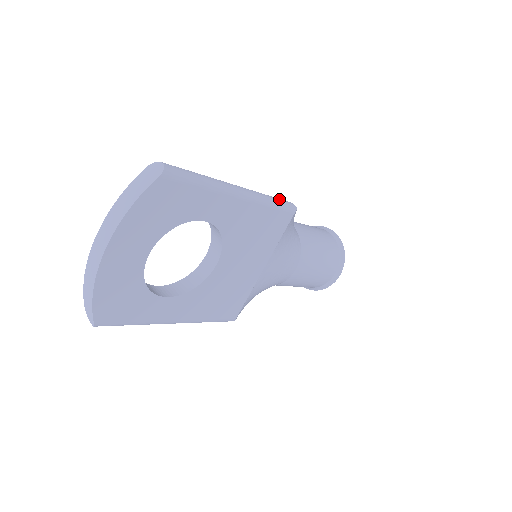
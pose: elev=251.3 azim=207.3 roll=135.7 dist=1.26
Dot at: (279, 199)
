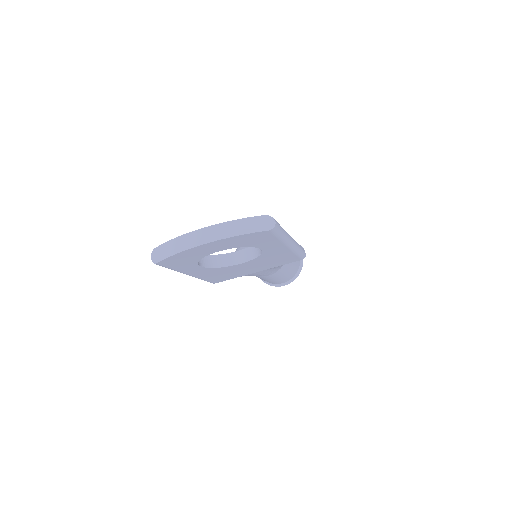
Dot at: (302, 250)
